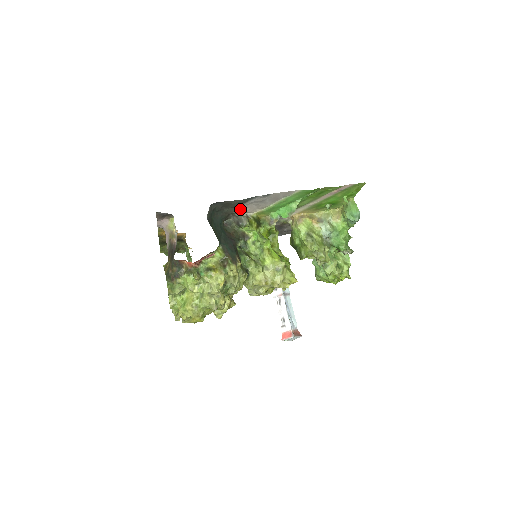
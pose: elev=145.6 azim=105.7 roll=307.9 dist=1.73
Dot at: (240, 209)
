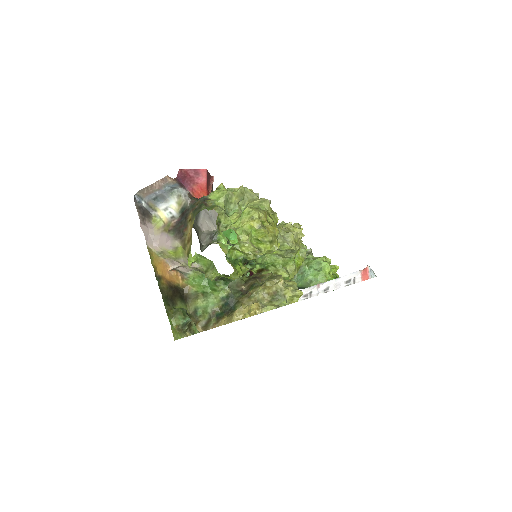
Dot at: (201, 229)
